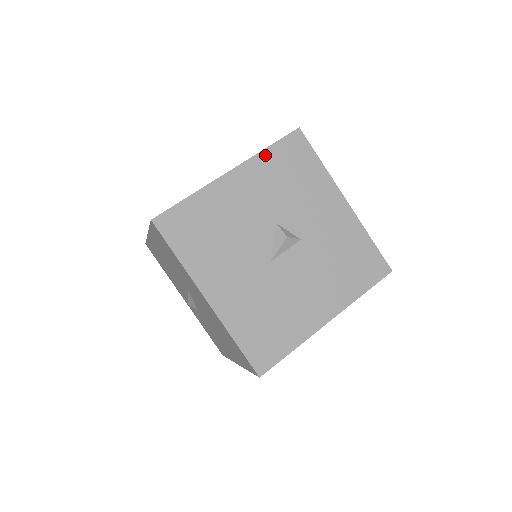
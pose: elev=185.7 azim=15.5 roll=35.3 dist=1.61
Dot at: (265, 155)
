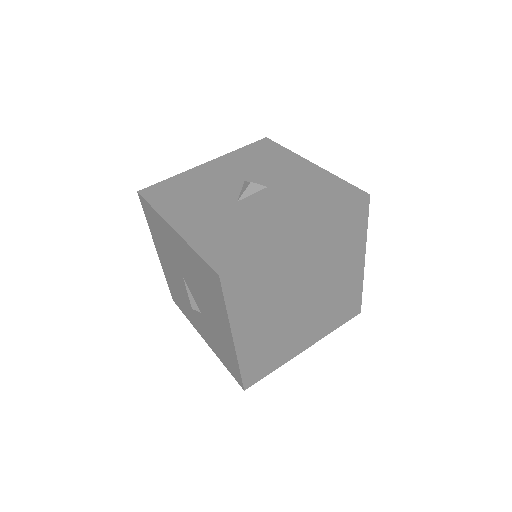
Dot at: (236, 152)
